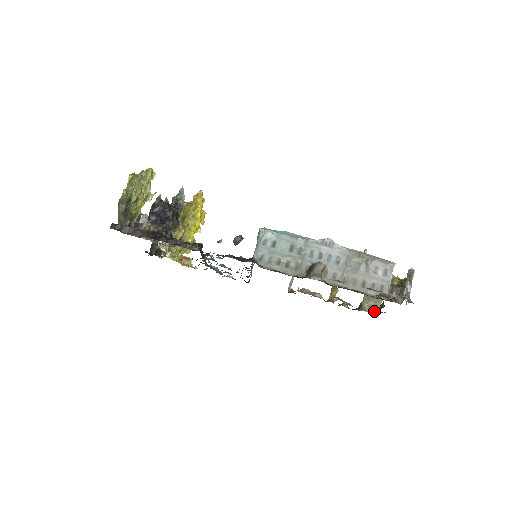
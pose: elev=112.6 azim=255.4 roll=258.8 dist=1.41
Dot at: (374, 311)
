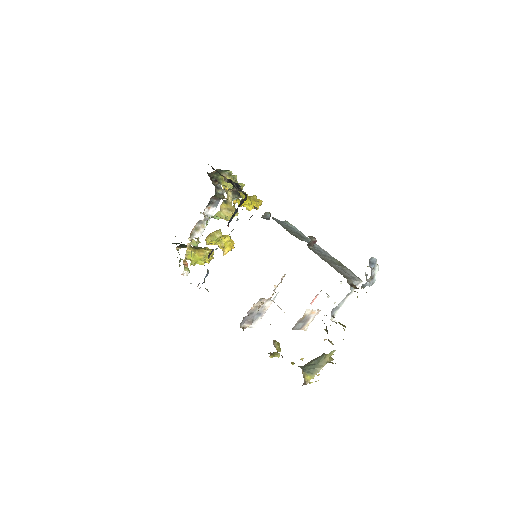
Dot at: (304, 376)
